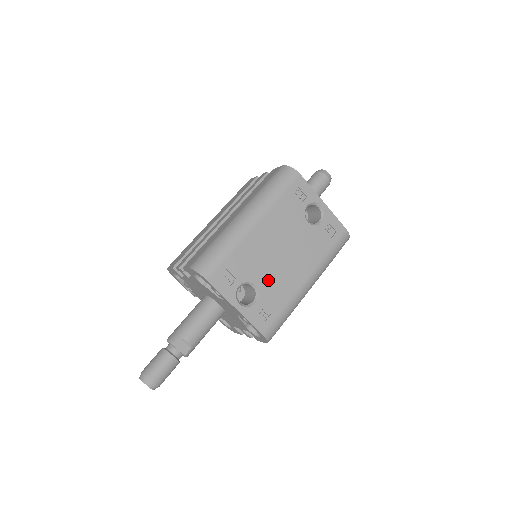
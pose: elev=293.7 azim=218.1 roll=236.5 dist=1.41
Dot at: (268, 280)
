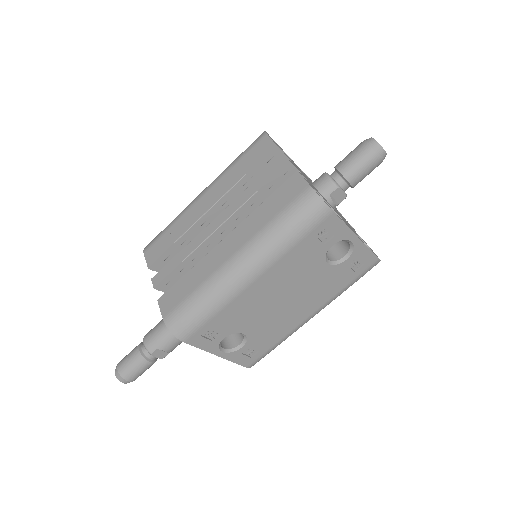
Dot at: (261, 326)
